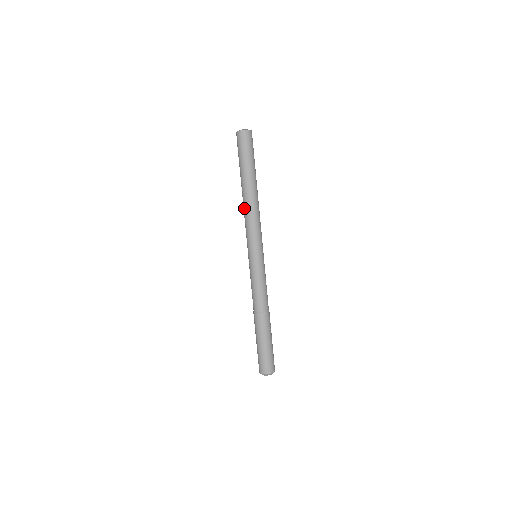
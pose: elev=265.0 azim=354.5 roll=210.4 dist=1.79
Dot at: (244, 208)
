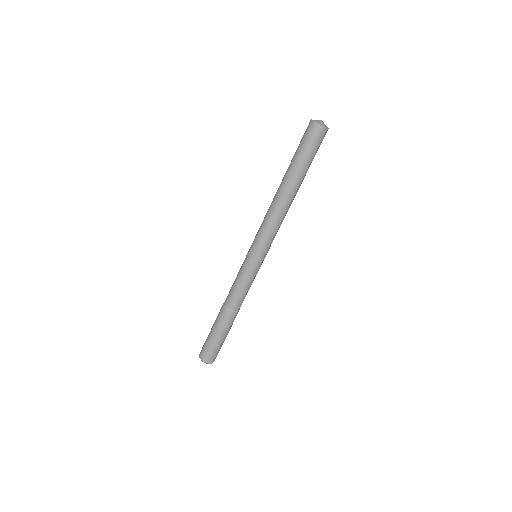
Dot at: (271, 203)
